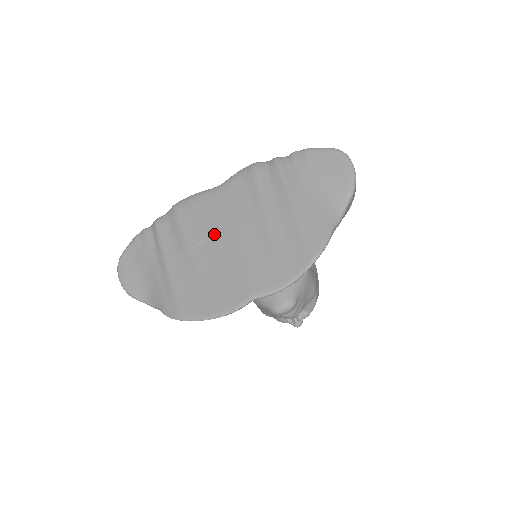
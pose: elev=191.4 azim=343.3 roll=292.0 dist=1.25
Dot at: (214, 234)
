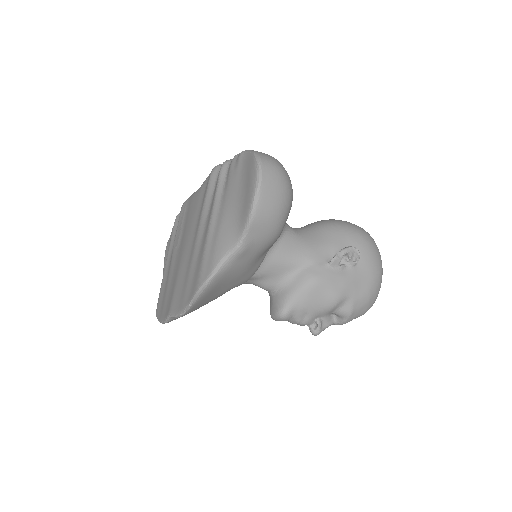
Dot at: (182, 241)
